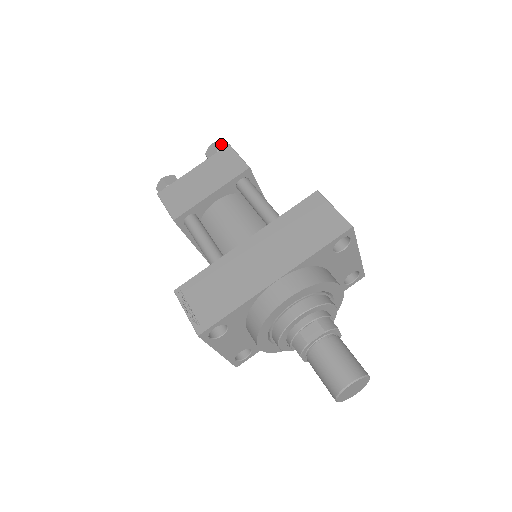
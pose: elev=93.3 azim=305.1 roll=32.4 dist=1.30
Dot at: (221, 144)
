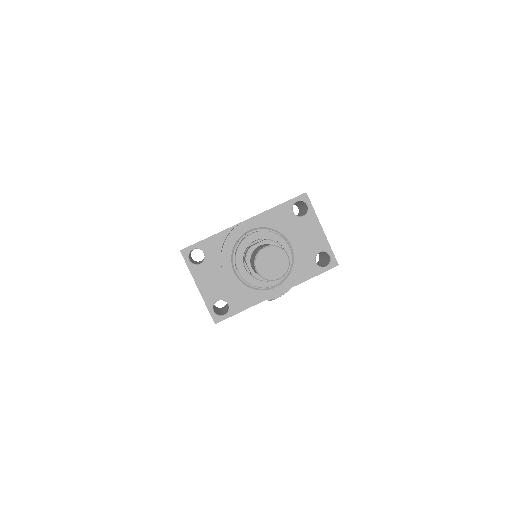
Dot at: occluded
